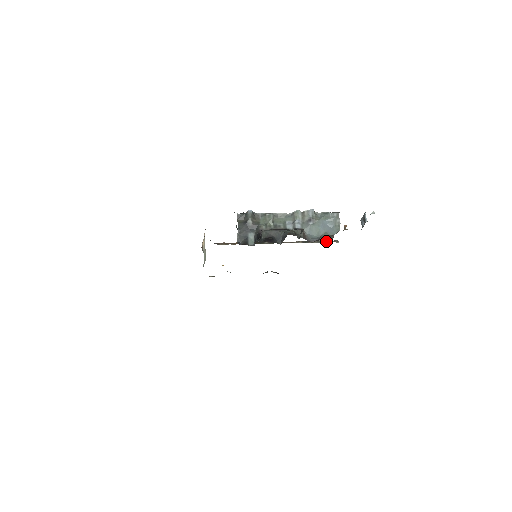
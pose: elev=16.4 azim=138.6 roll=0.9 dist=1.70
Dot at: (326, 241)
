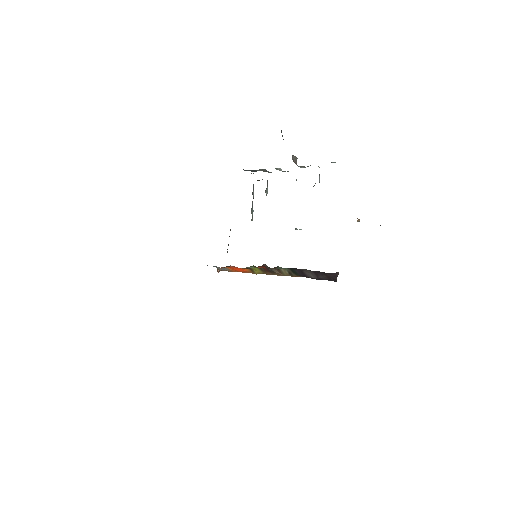
Dot at: occluded
